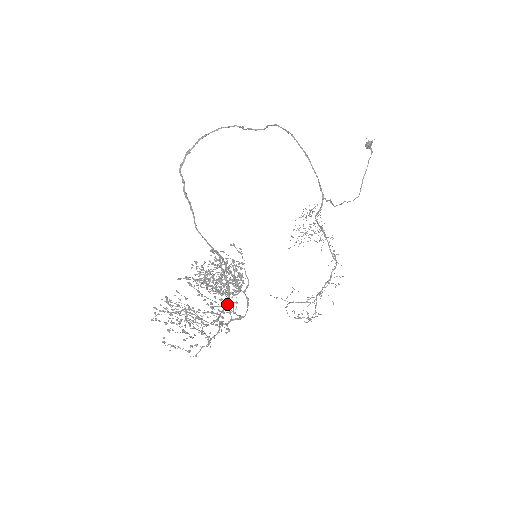
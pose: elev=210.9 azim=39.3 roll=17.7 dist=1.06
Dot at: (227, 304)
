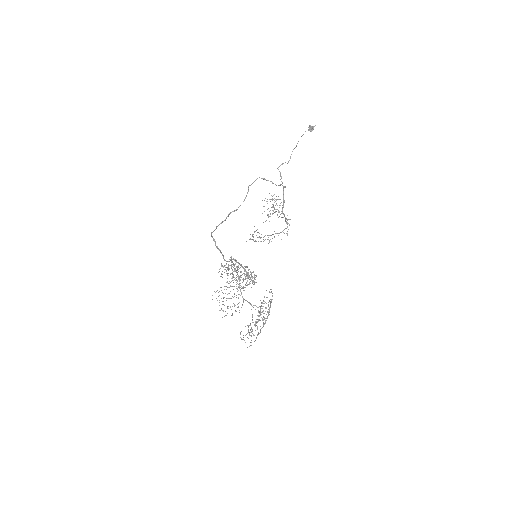
Dot at: (239, 279)
